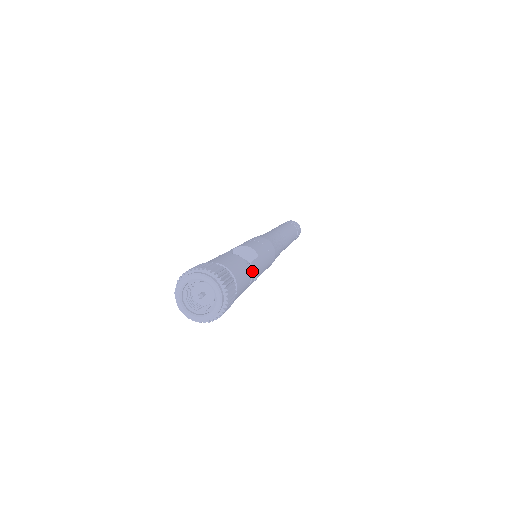
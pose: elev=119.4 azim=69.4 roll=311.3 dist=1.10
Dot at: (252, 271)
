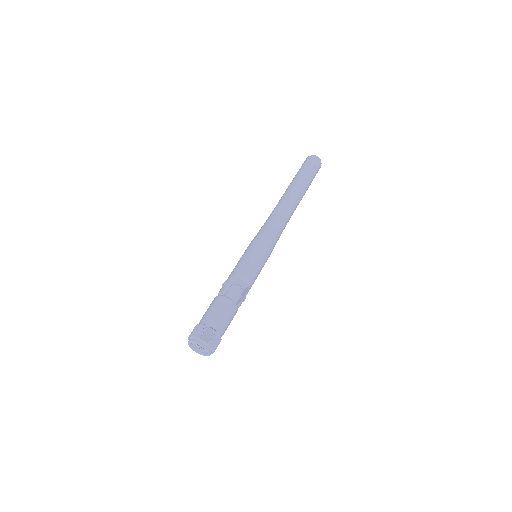
Dot at: occluded
